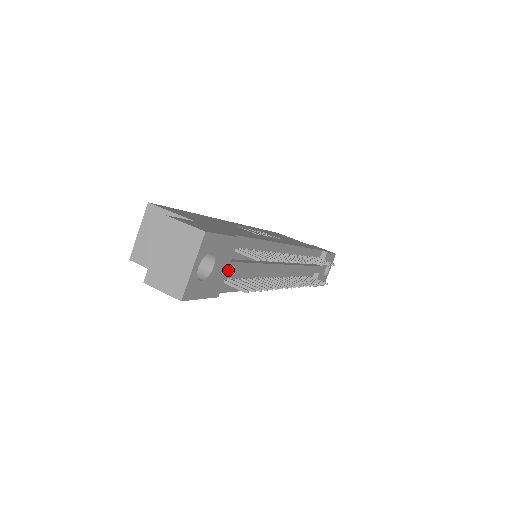
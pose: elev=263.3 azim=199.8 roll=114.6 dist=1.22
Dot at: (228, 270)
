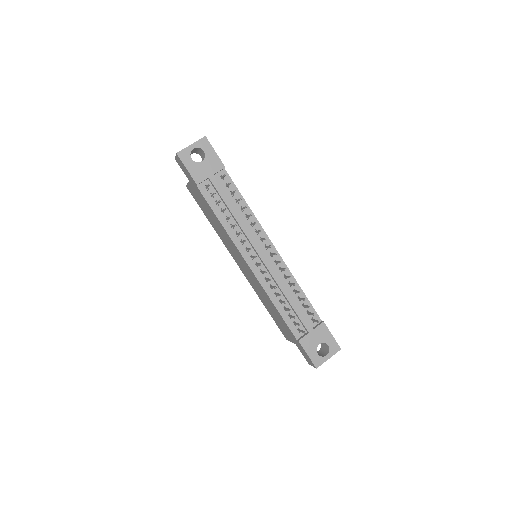
Dot at: (210, 177)
